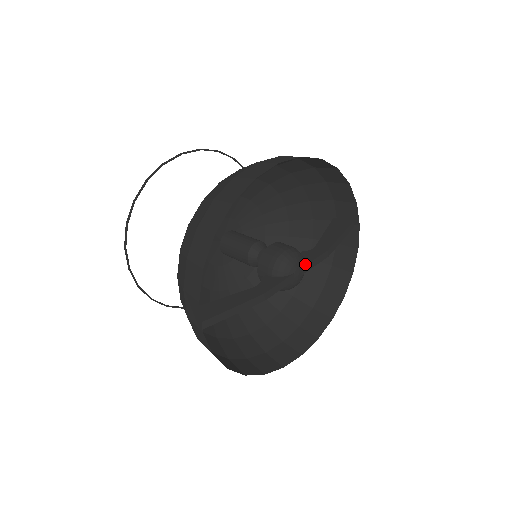
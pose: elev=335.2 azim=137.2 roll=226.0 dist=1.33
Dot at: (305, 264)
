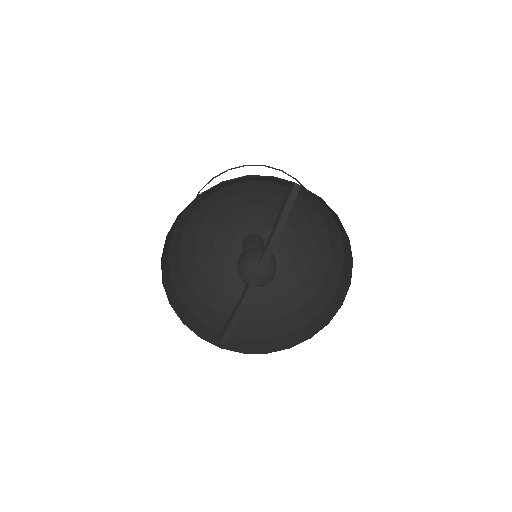
Dot at: (259, 263)
